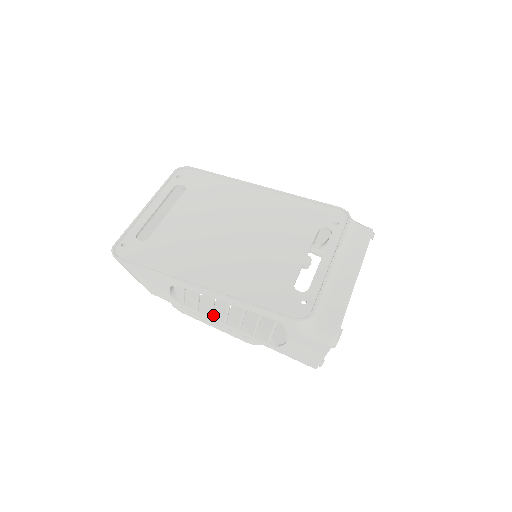
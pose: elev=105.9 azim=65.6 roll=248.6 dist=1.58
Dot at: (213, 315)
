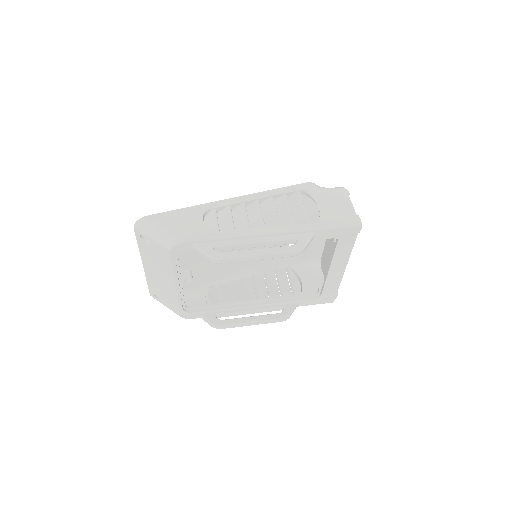
Dot at: (250, 231)
